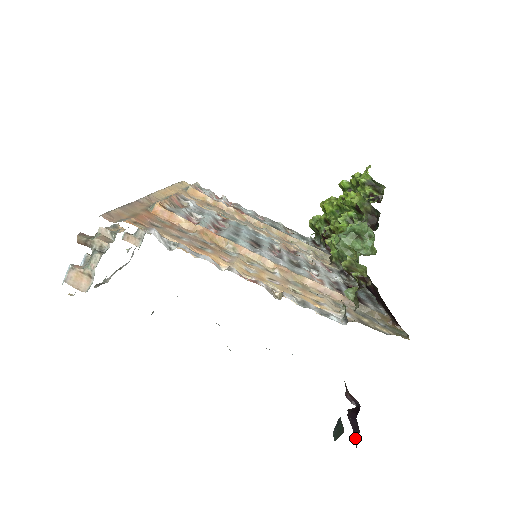
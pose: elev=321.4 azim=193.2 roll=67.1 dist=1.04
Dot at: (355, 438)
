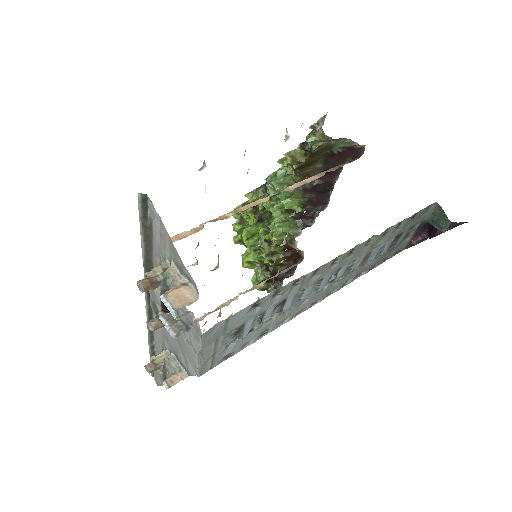
Dot at: occluded
